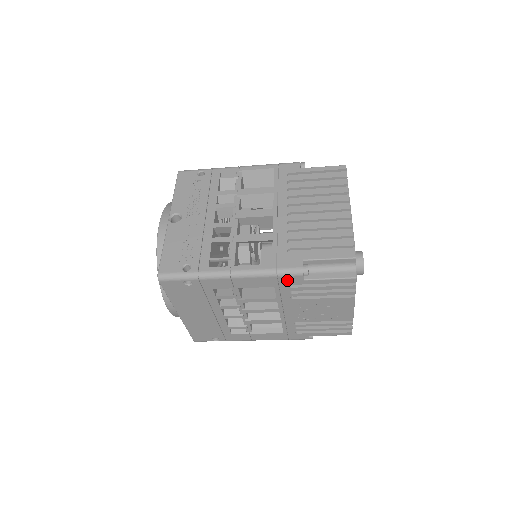
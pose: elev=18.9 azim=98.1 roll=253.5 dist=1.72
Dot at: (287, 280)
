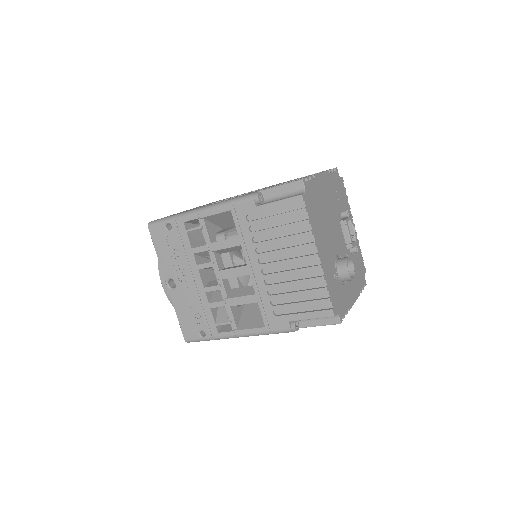
Dot at: occluded
